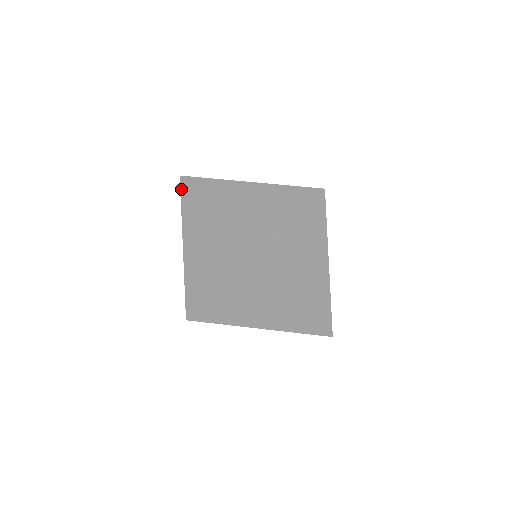
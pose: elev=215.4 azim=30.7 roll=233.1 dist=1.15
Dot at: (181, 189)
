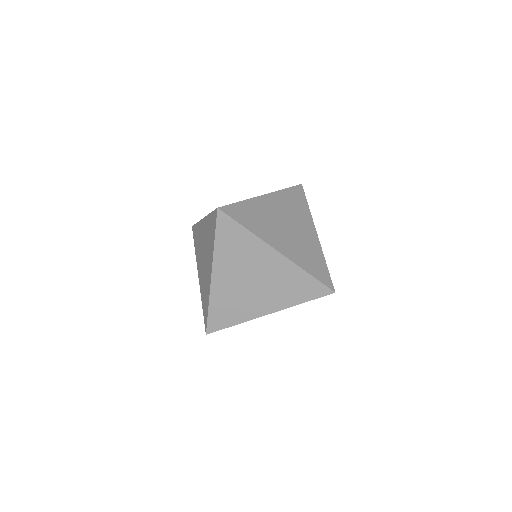
Dot at: (193, 237)
